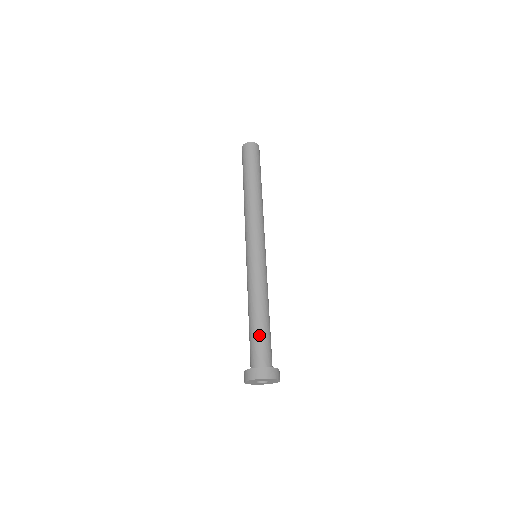
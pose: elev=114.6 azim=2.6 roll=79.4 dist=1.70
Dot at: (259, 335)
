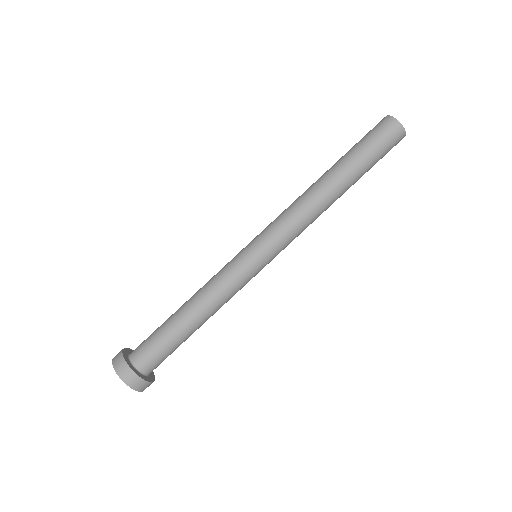
Dot at: (175, 346)
